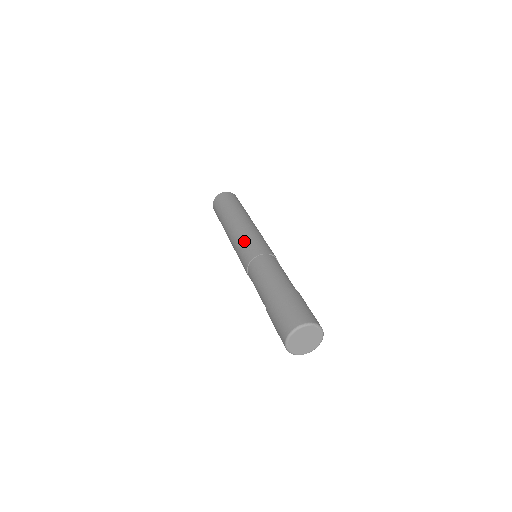
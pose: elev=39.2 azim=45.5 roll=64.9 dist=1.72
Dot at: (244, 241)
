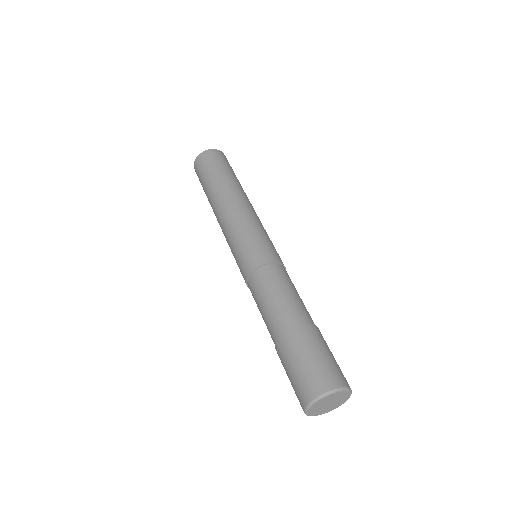
Dot at: (240, 239)
